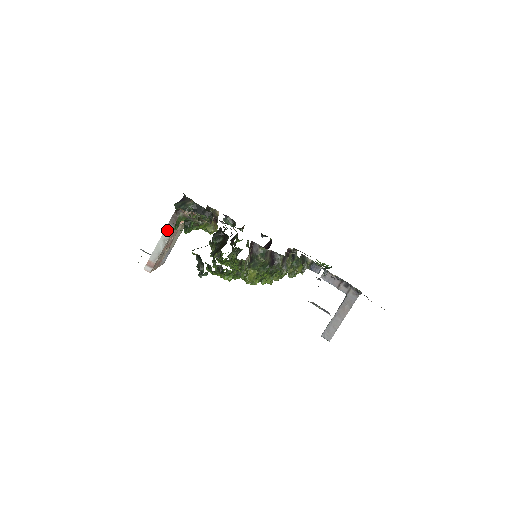
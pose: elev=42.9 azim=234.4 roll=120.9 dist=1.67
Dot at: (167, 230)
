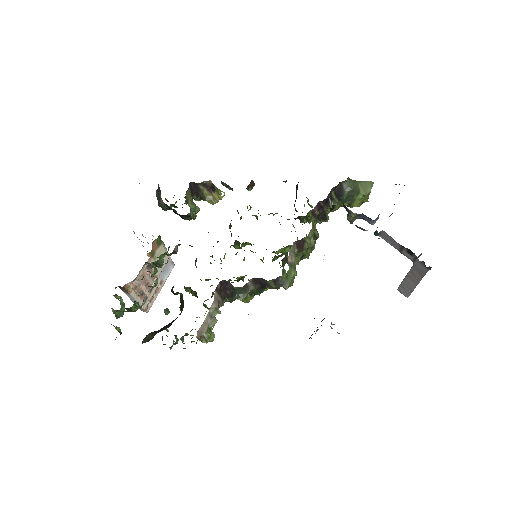
Dot at: (127, 295)
